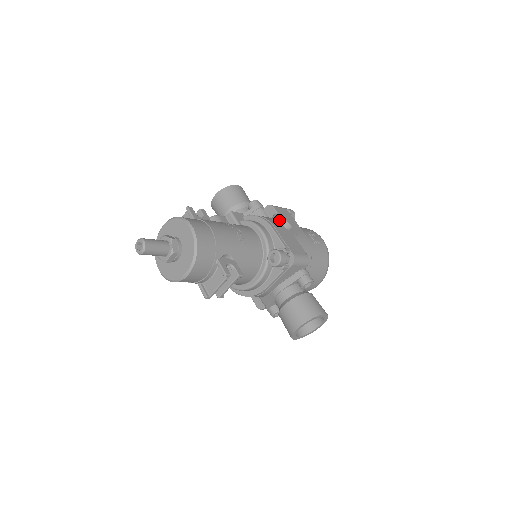
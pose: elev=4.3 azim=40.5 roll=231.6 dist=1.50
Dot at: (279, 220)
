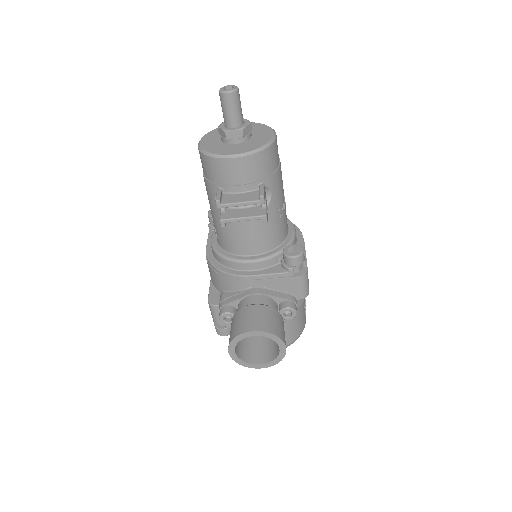
Dot at: occluded
